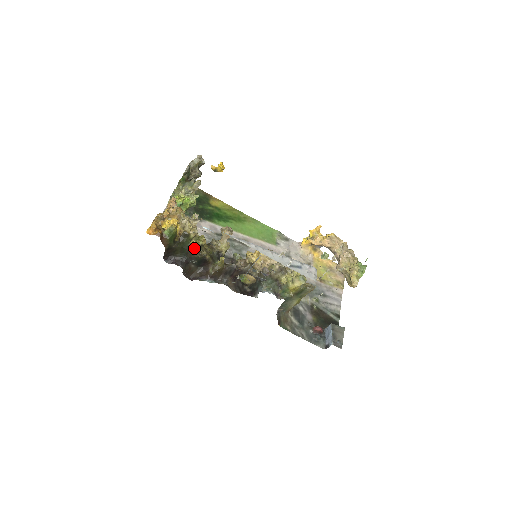
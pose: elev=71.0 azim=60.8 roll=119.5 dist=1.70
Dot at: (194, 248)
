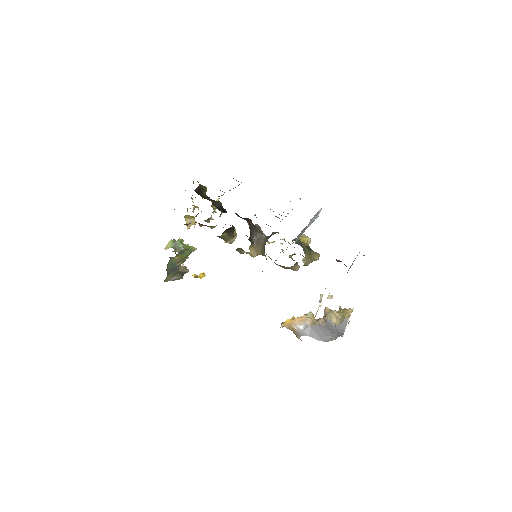
Dot at: occluded
